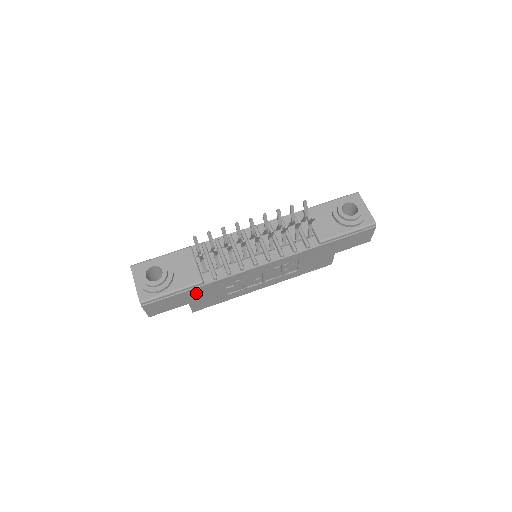
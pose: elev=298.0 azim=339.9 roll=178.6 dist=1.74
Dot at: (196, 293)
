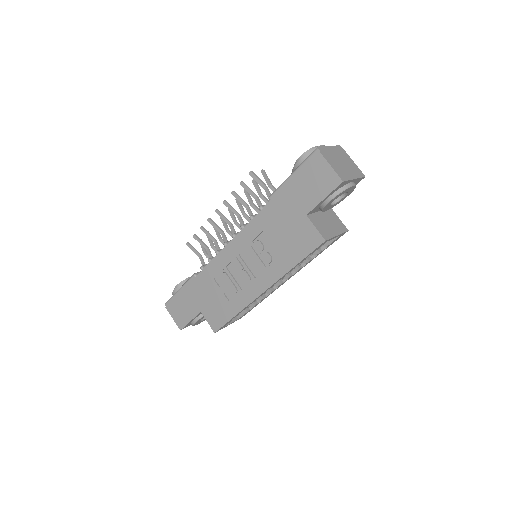
Dot at: (197, 292)
